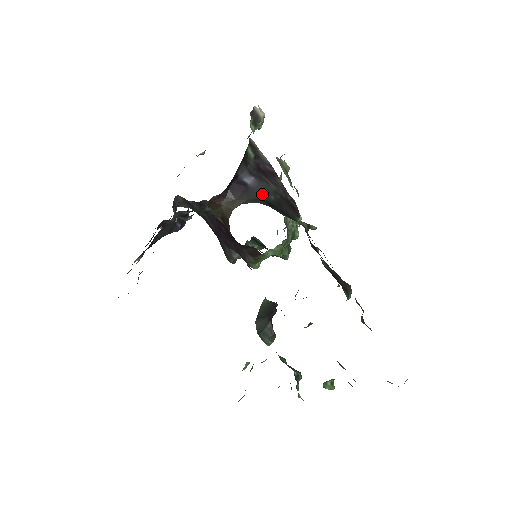
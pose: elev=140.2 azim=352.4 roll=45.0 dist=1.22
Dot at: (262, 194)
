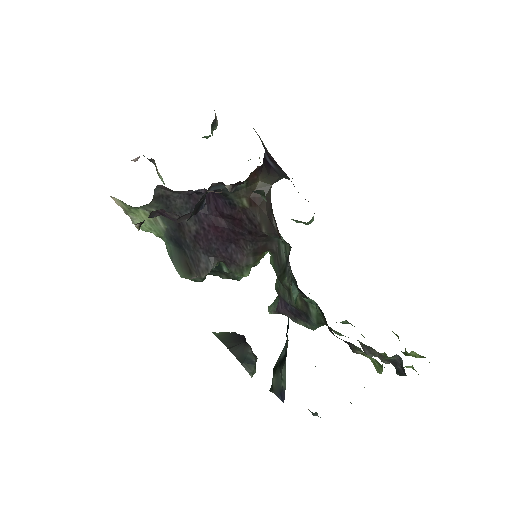
Dot at: (283, 176)
